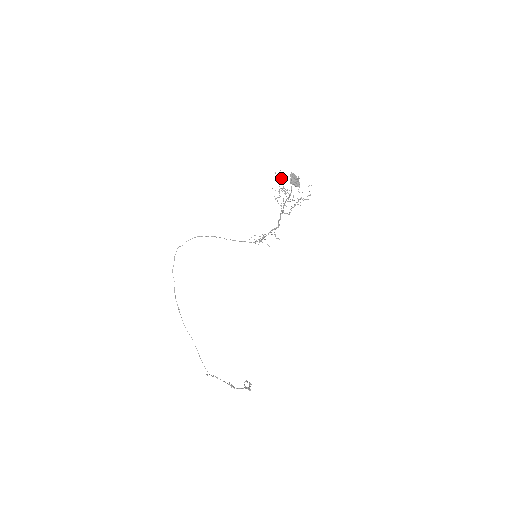
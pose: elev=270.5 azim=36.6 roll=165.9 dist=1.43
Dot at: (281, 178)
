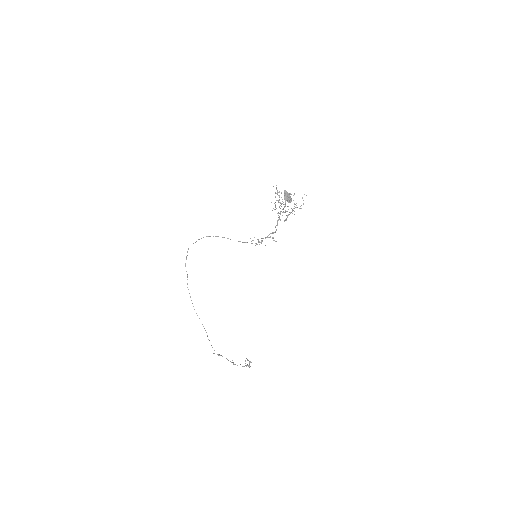
Dot at: (277, 192)
